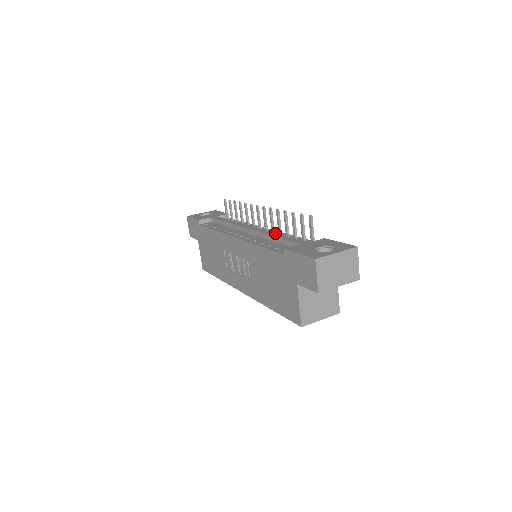
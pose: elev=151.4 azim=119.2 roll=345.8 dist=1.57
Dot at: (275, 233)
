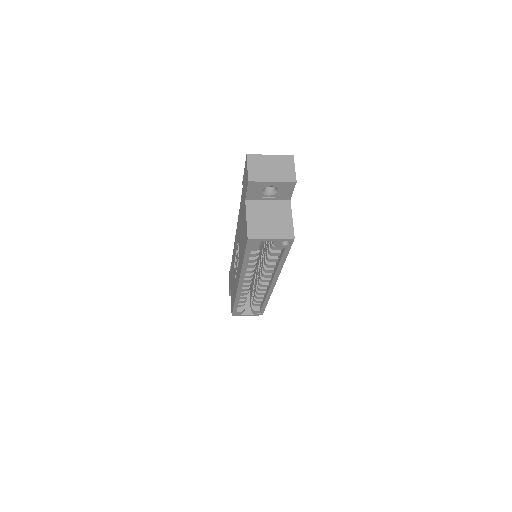
Dot at: occluded
